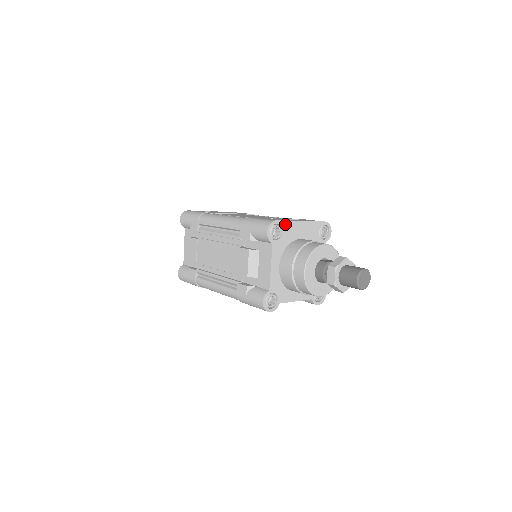
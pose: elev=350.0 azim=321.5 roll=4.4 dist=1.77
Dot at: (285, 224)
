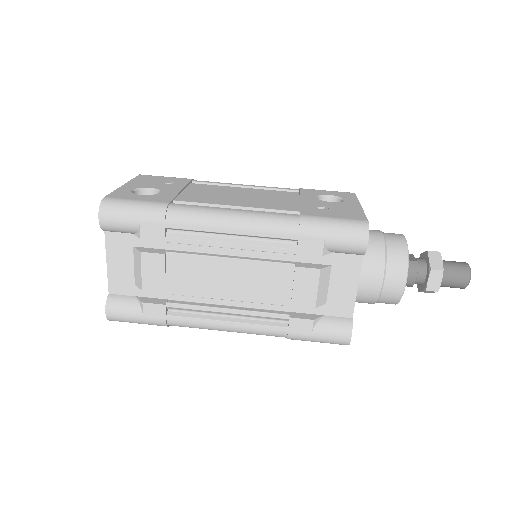
Dot at: occluded
